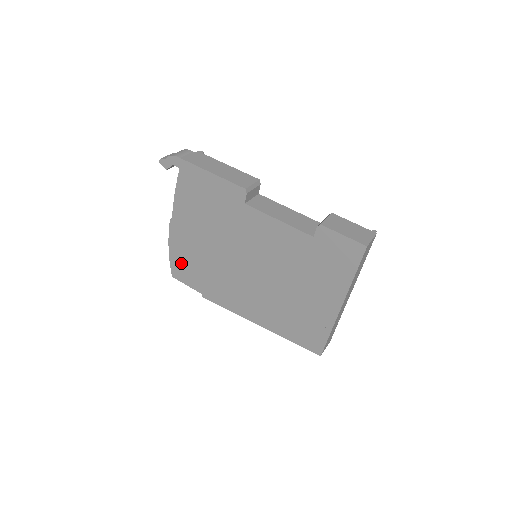
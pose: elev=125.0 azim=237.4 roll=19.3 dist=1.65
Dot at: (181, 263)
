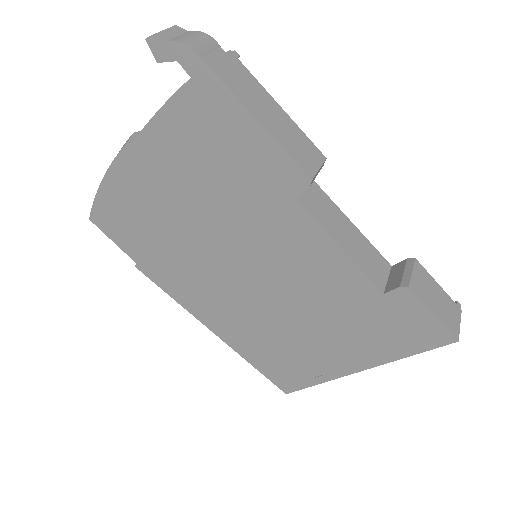
Dot at: (116, 212)
